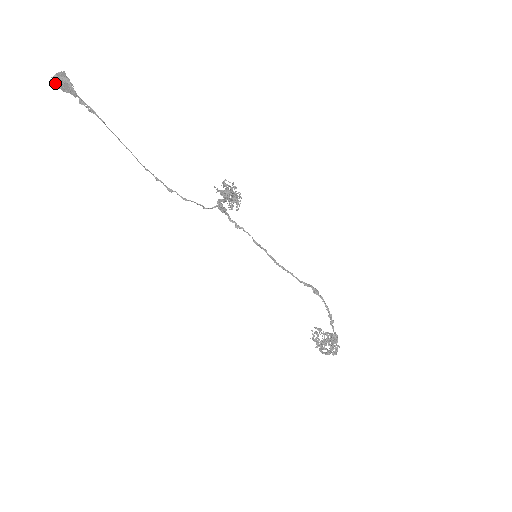
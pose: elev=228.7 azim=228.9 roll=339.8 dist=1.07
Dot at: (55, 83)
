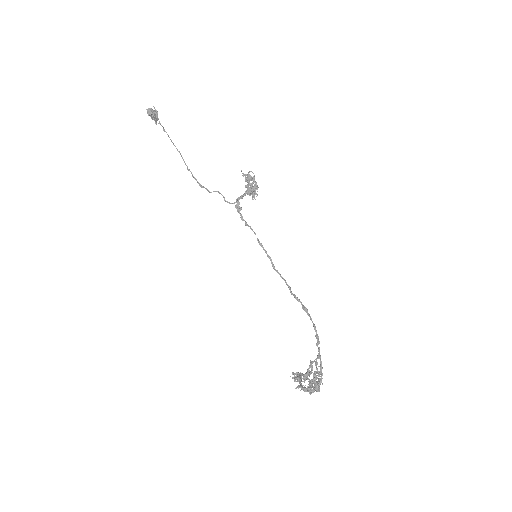
Dot at: (148, 111)
